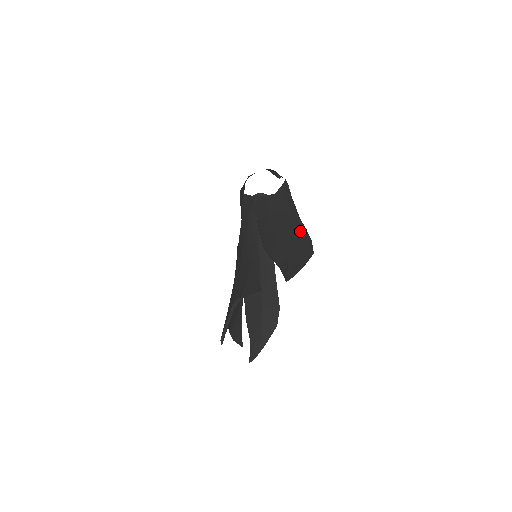
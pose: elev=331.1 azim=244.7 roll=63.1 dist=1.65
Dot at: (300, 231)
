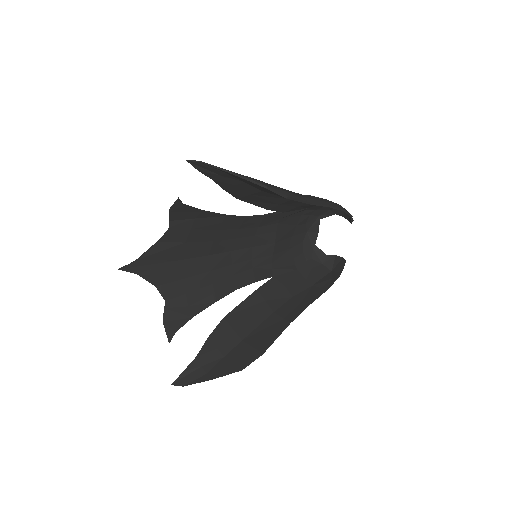
Dot at: (284, 189)
